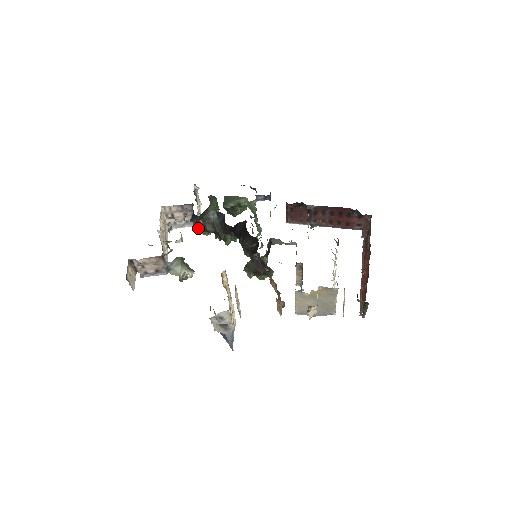
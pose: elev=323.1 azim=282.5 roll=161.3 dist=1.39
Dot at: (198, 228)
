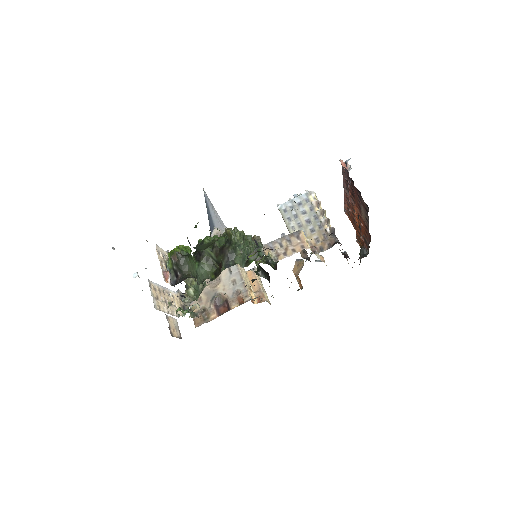
Dot at: occluded
